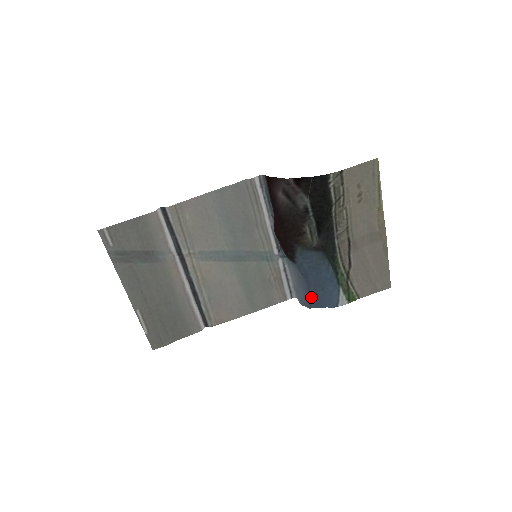
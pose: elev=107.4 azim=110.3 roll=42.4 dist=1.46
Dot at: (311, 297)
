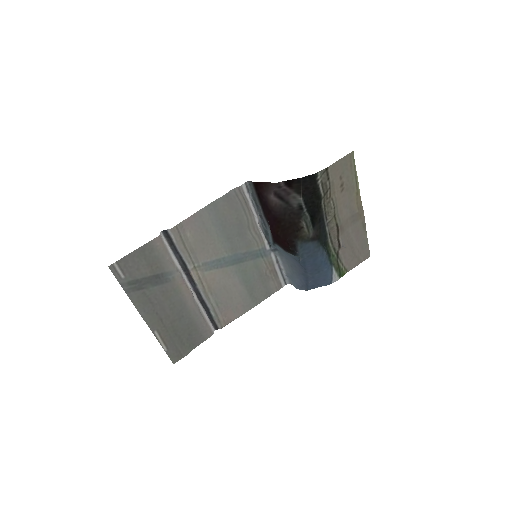
Dot at: (308, 281)
